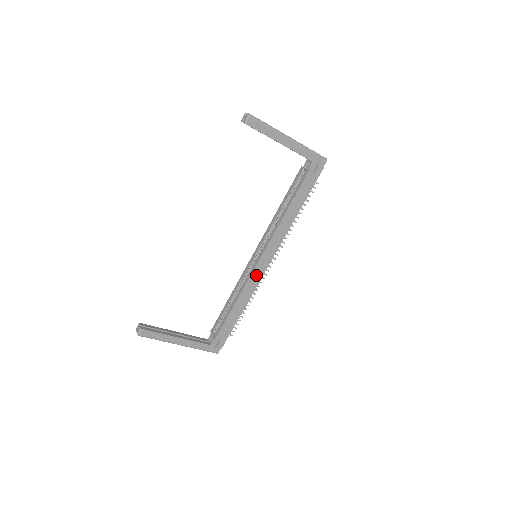
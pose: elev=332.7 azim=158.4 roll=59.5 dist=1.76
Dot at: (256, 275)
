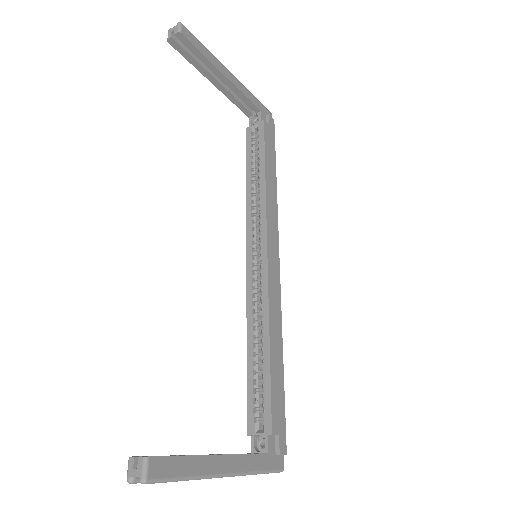
Dot at: (273, 283)
